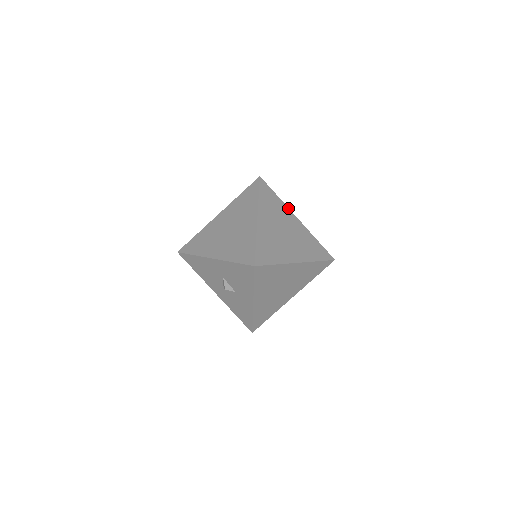
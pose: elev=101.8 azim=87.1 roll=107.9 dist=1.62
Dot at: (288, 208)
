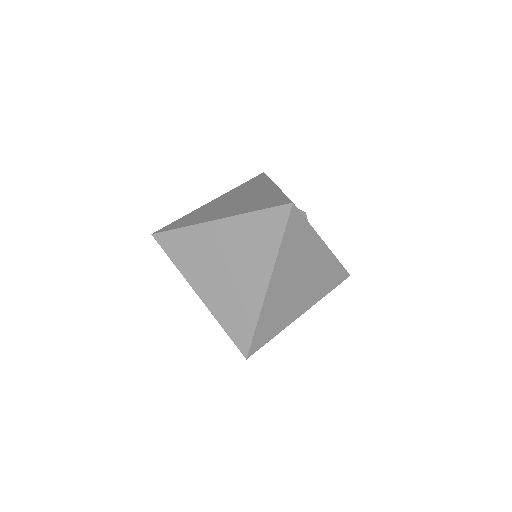
Dot at: (318, 235)
